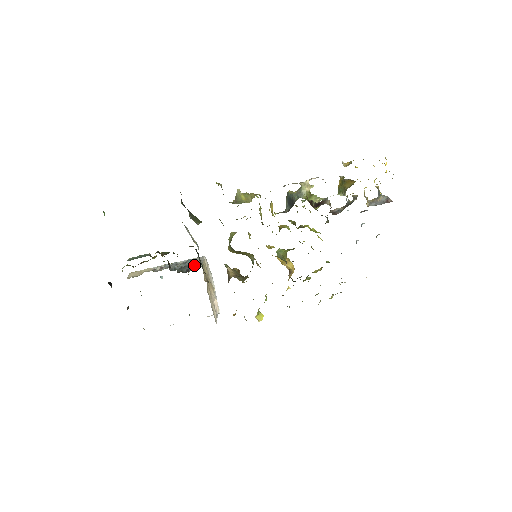
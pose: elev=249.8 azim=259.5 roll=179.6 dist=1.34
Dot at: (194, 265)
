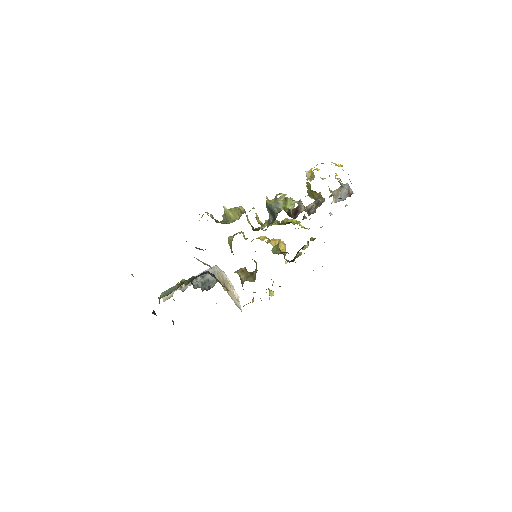
Dot at: (212, 280)
